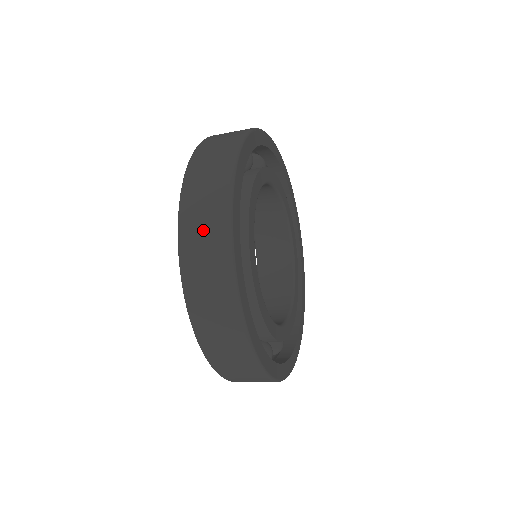
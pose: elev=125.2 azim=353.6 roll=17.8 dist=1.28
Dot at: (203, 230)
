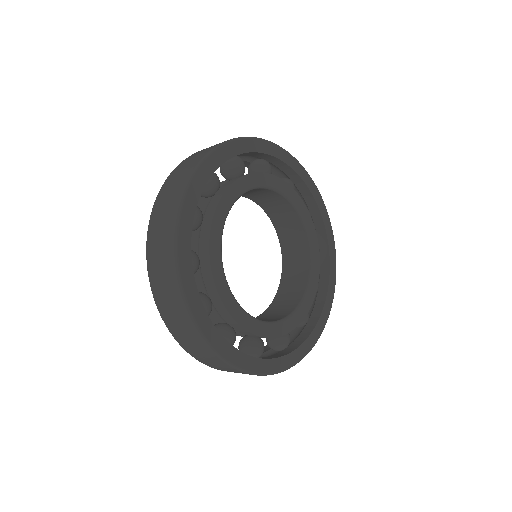
Dot at: (194, 347)
